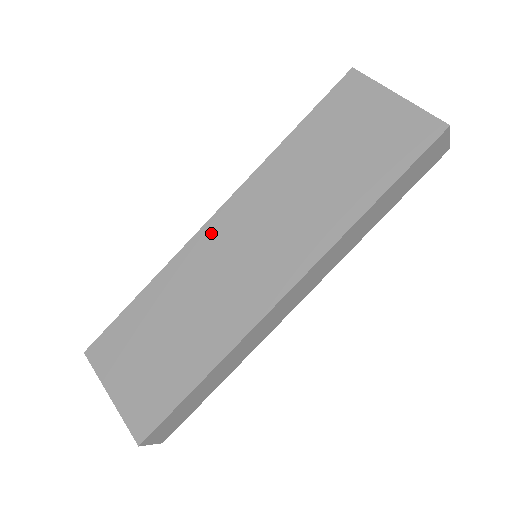
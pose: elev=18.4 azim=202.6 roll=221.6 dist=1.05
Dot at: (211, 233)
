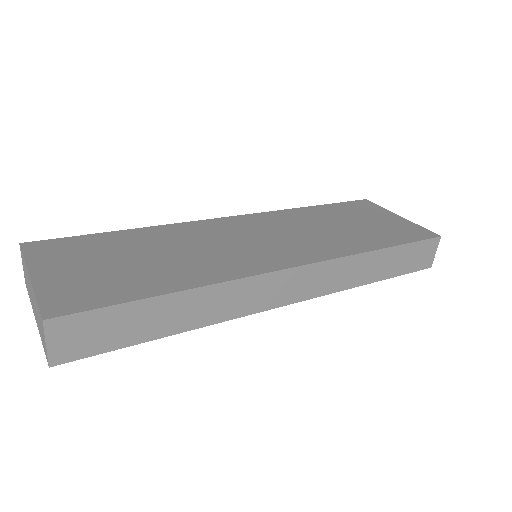
Dot at: (222, 223)
